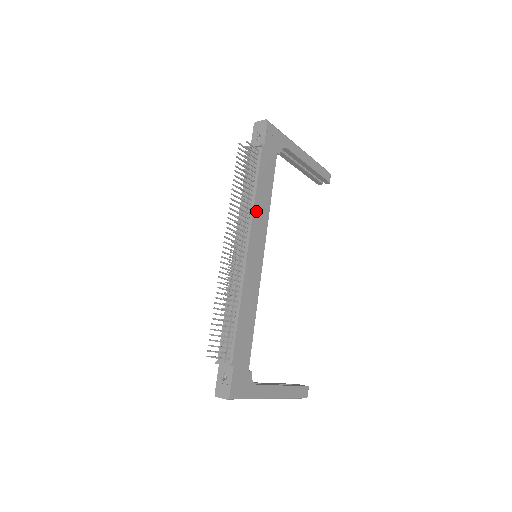
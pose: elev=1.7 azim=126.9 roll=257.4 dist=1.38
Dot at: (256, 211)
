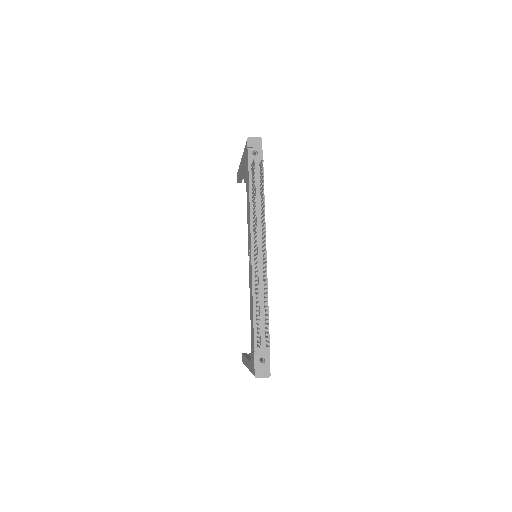
Dot at: occluded
